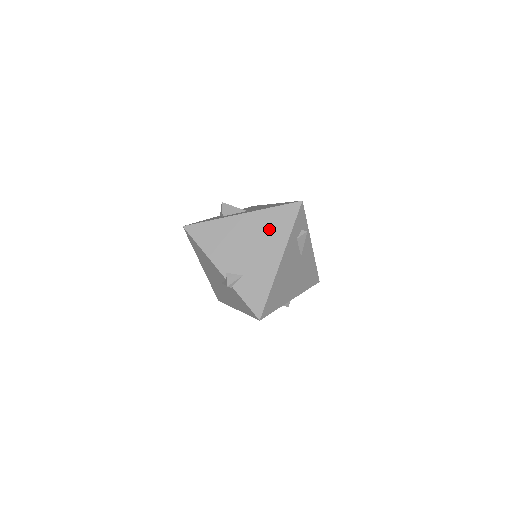
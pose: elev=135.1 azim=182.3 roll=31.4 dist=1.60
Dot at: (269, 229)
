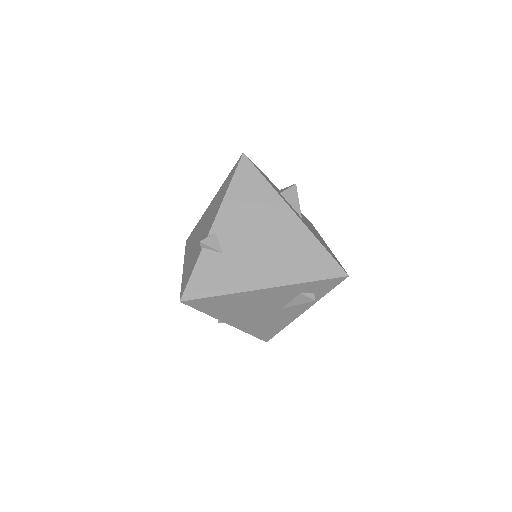
Dot at: (294, 254)
